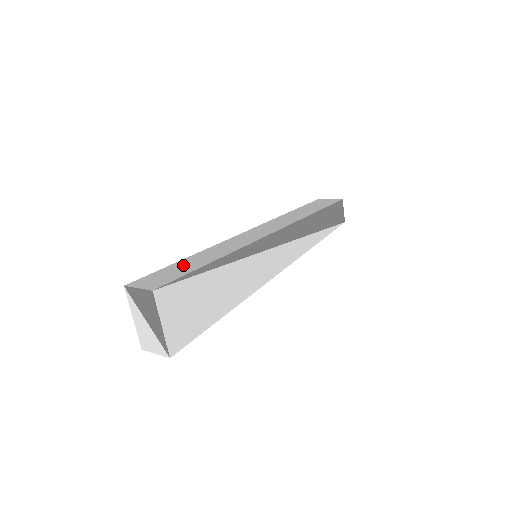
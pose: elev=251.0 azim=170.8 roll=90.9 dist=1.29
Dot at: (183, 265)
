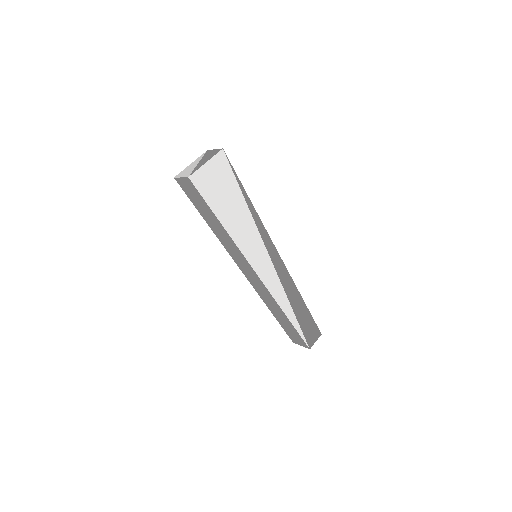
Dot at: occluded
